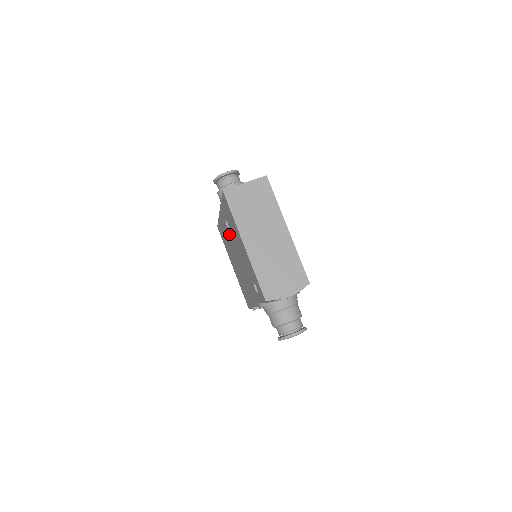
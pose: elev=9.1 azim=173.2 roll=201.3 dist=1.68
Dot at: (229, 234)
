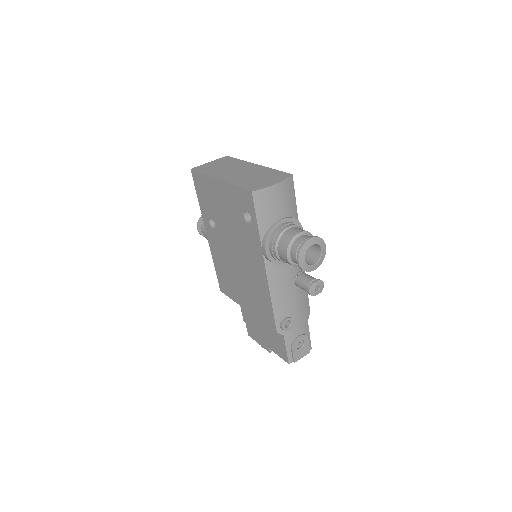
Dot at: (218, 236)
